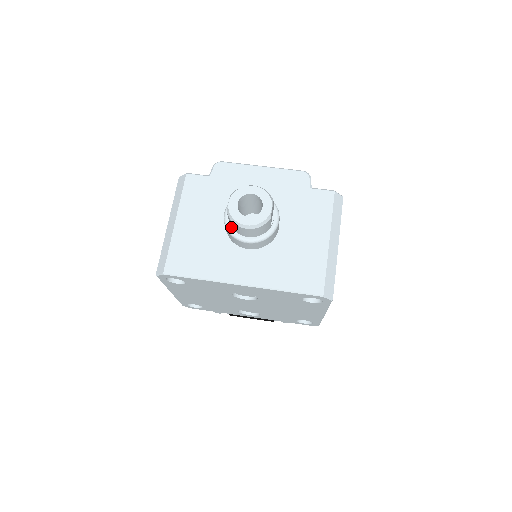
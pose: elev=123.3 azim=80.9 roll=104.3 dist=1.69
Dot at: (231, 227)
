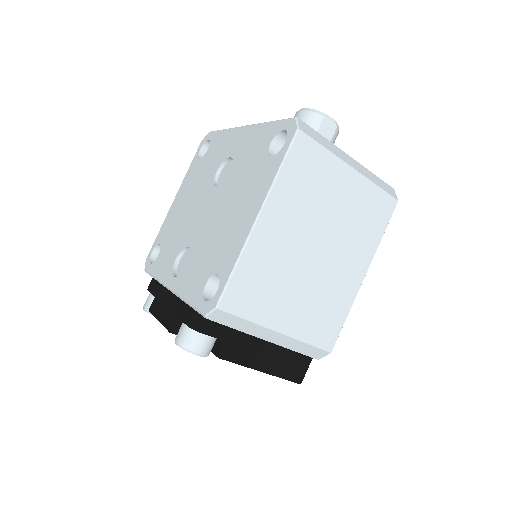
Dot at: occluded
